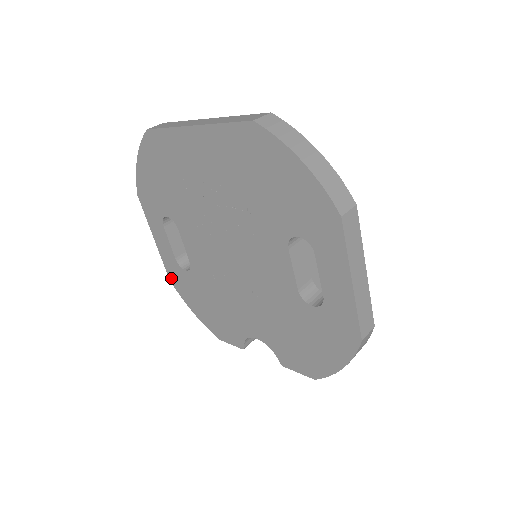
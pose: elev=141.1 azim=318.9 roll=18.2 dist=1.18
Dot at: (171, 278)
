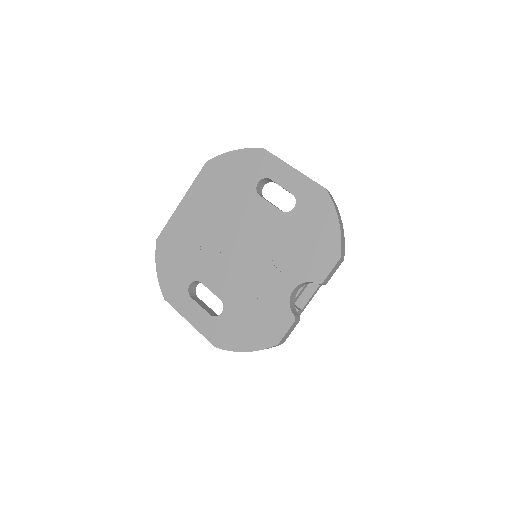
Dot at: (215, 343)
